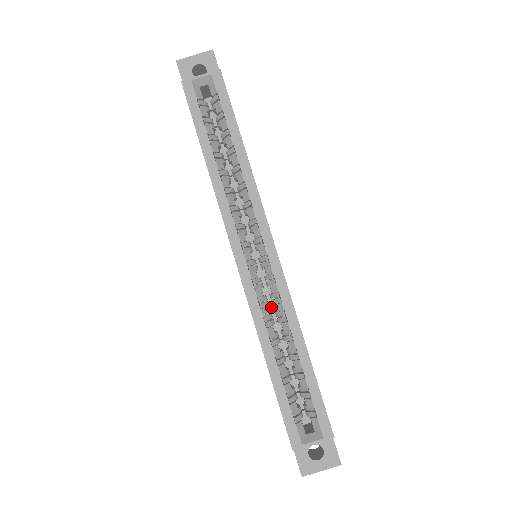
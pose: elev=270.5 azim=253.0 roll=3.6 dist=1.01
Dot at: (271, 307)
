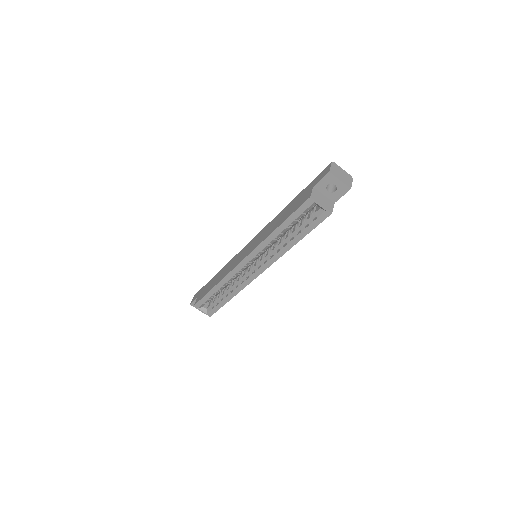
Dot at: occluded
